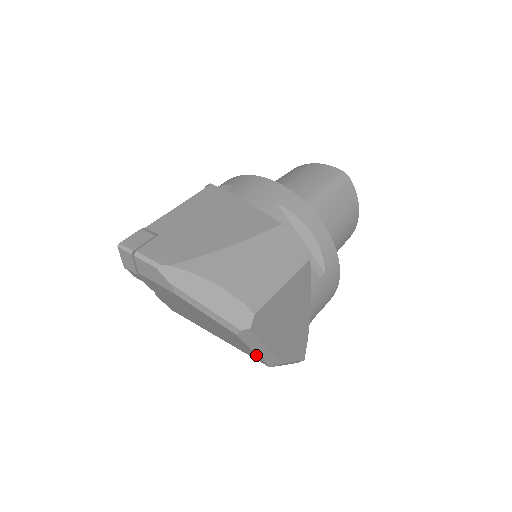
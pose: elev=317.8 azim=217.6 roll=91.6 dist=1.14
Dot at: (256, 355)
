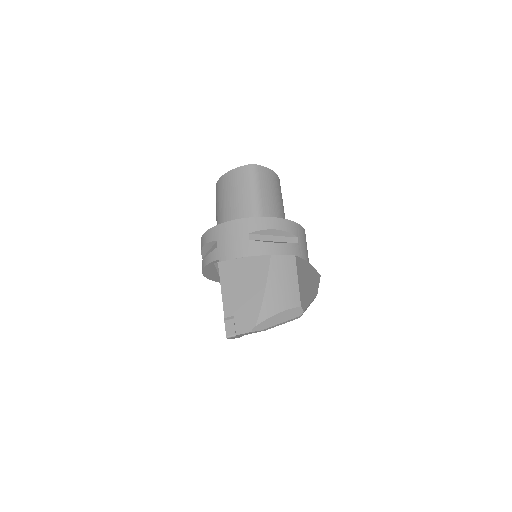
Dot at: occluded
